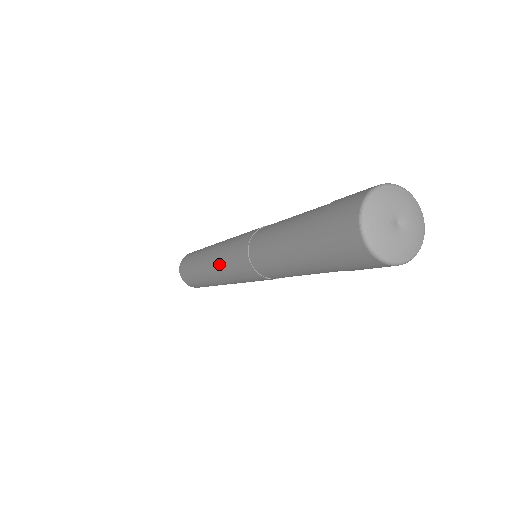
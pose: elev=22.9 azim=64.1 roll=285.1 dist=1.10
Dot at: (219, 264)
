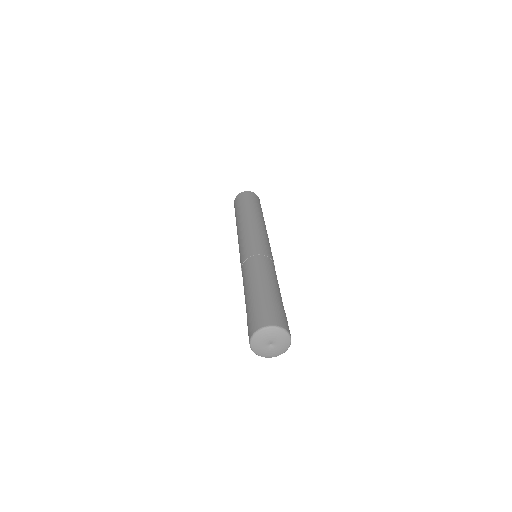
Dot at: occluded
